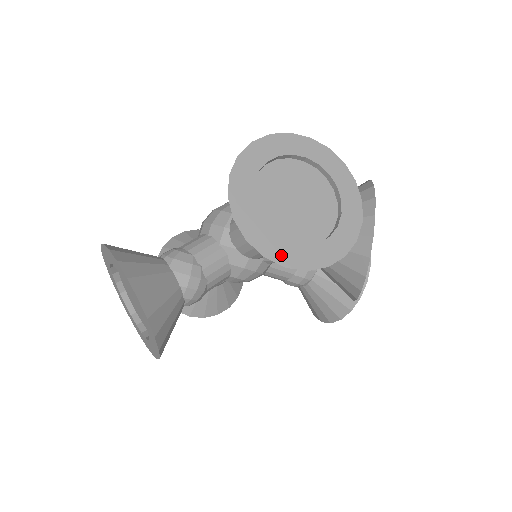
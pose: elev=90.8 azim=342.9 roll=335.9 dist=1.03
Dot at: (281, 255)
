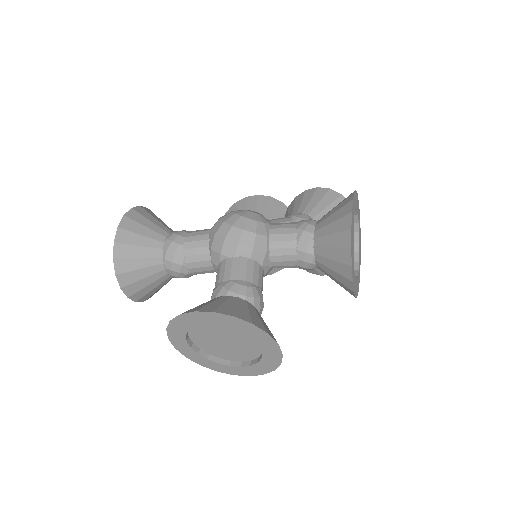
Dot at: occluded
